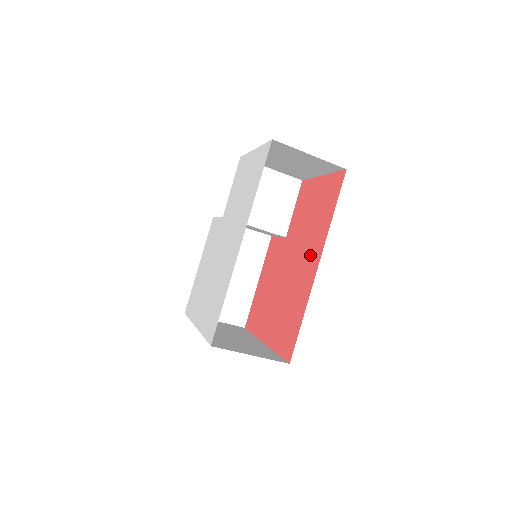
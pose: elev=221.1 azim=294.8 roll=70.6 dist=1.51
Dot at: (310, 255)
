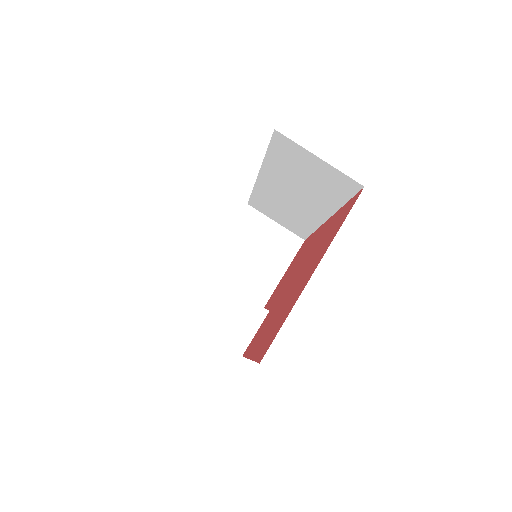
Dot at: (313, 241)
